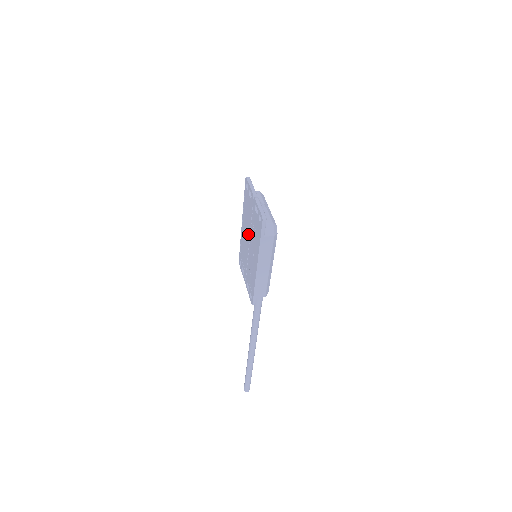
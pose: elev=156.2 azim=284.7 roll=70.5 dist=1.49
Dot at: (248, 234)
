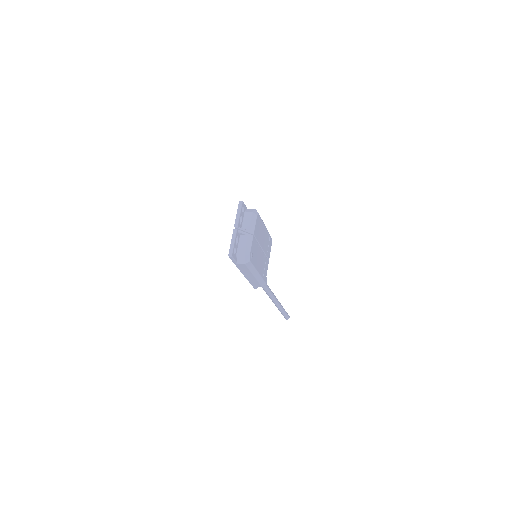
Dot at: occluded
